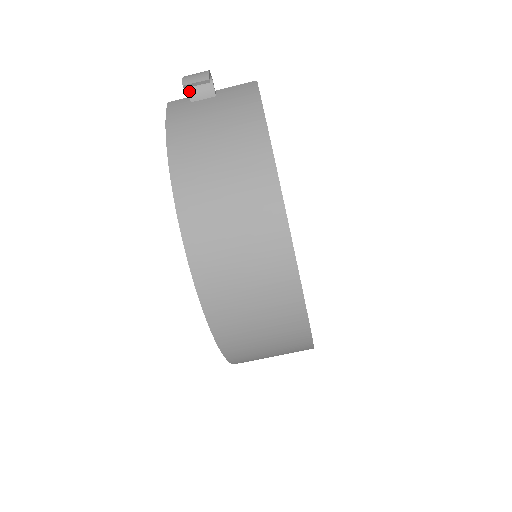
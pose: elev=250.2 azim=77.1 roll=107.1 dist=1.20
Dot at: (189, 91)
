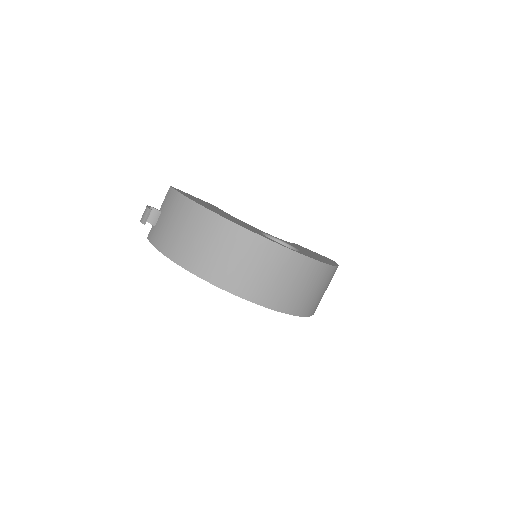
Dot at: occluded
